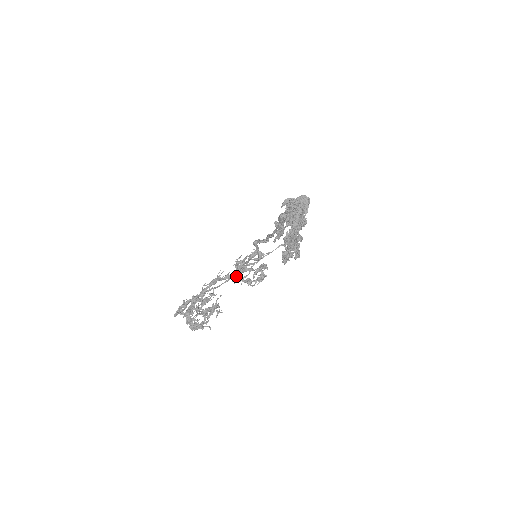
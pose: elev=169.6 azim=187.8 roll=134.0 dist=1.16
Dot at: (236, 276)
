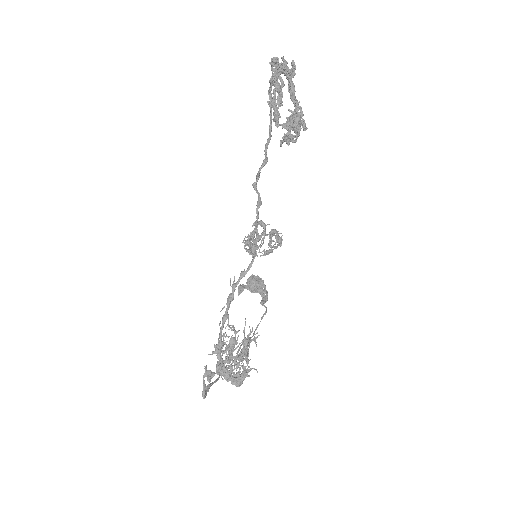
Dot at: (253, 251)
